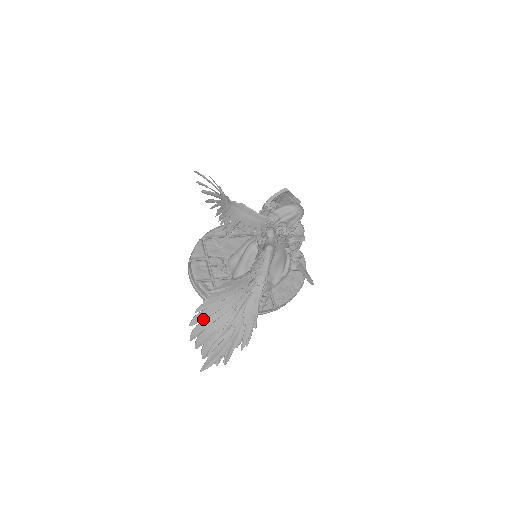
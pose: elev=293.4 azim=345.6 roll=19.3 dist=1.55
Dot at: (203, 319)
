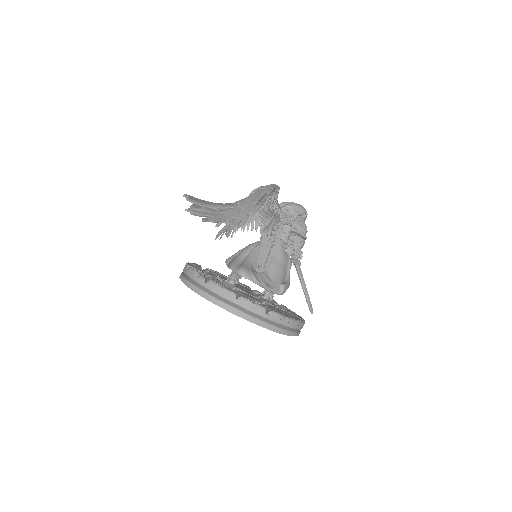
Dot at: occluded
